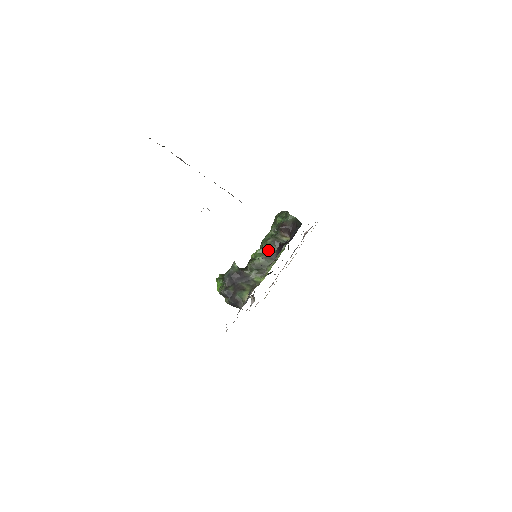
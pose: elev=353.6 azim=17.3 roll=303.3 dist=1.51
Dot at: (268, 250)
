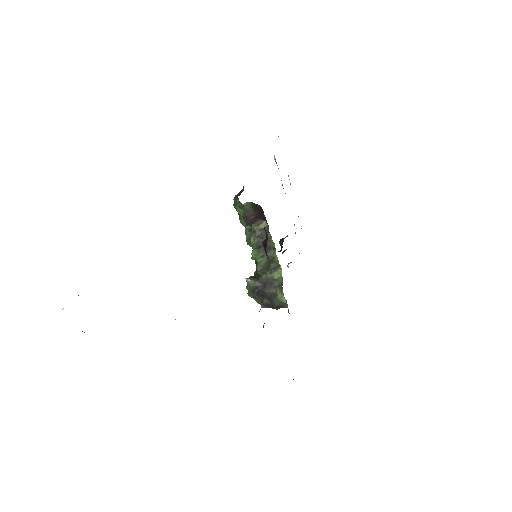
Dot at: (259, 247)
